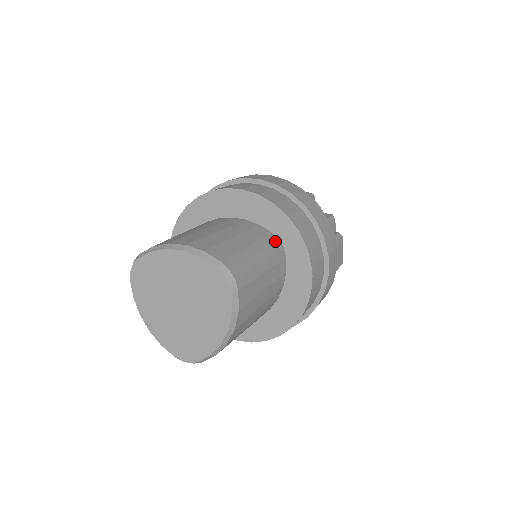
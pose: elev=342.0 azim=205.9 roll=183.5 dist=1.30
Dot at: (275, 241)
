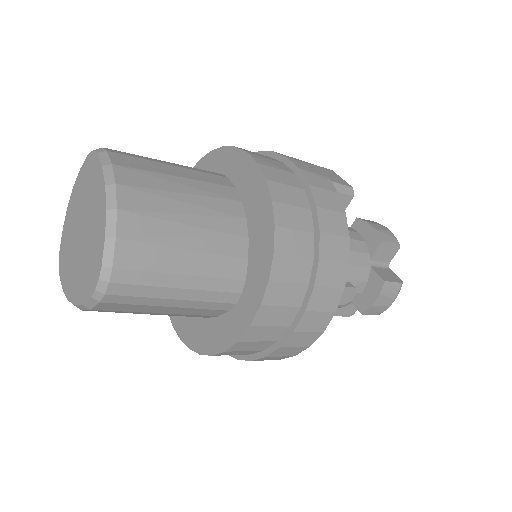
Dot at: occluded
